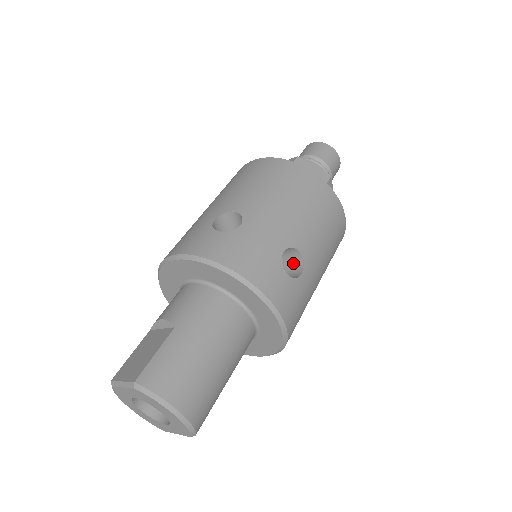
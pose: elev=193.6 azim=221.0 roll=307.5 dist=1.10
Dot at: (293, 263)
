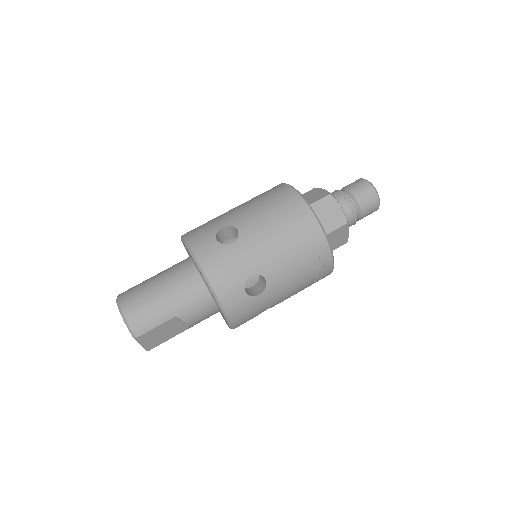
Dot at: occluded
